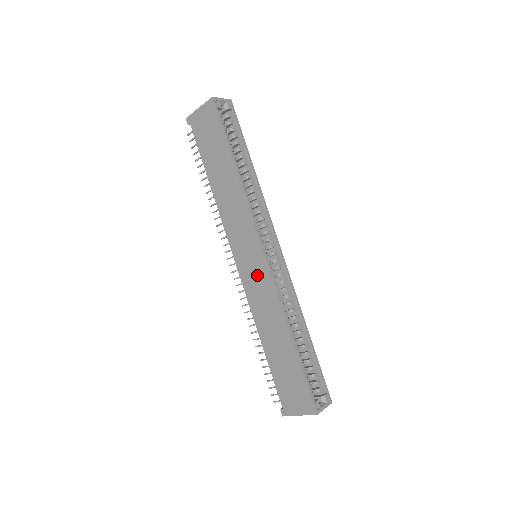
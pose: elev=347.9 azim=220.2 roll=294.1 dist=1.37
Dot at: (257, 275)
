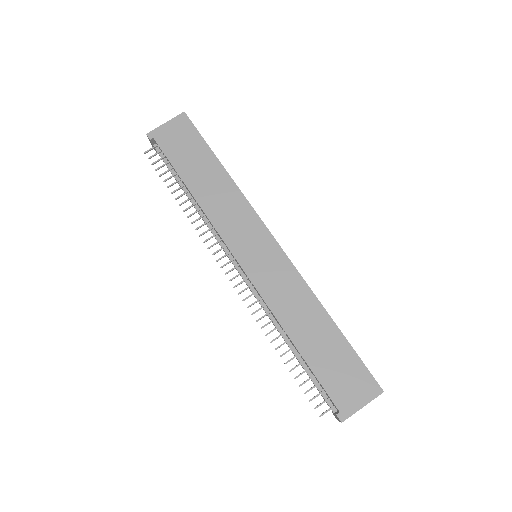
Dot at: (272, 266)
